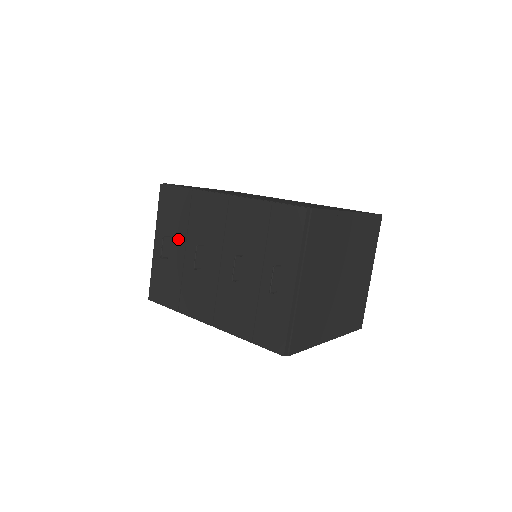
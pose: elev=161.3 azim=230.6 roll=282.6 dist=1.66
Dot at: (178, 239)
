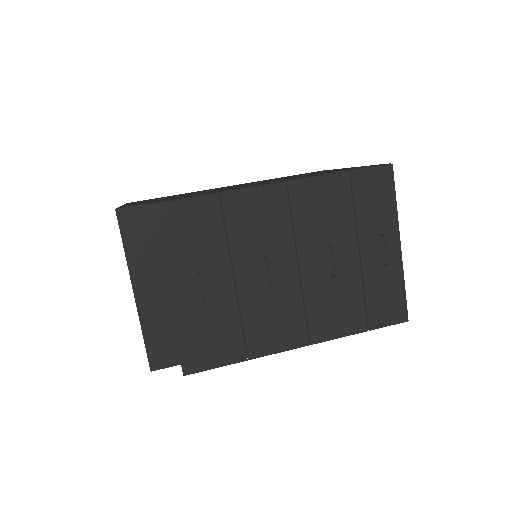
Dot at: (215, 269)
